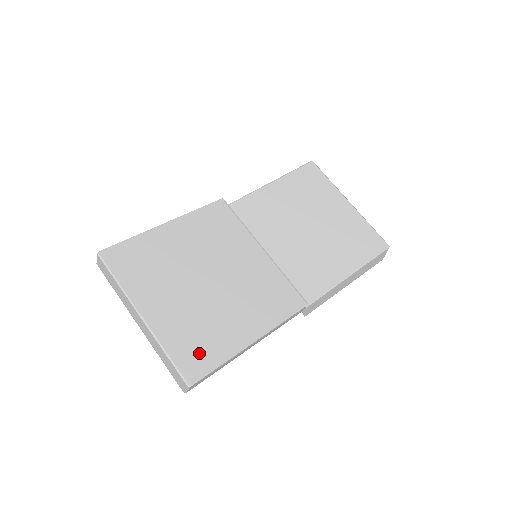
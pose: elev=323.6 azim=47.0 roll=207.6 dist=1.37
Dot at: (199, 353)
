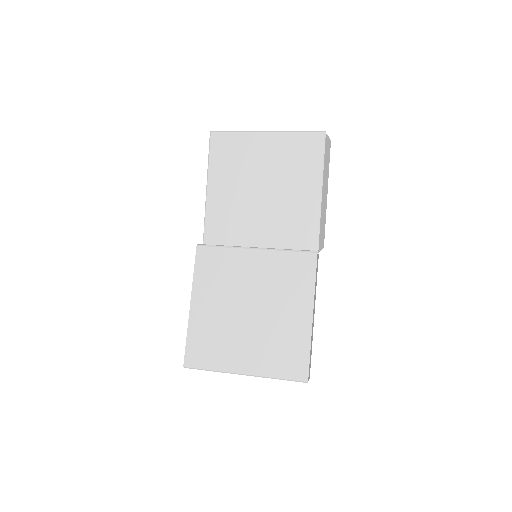
Dot at: (292, 359)
